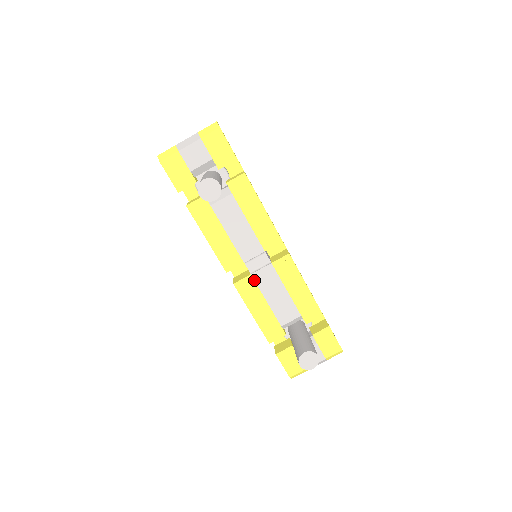
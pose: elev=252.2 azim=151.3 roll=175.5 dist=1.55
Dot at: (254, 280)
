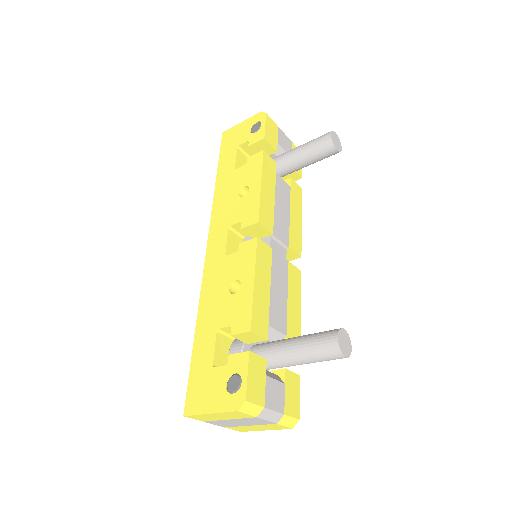
Dot at: (272, 256)
